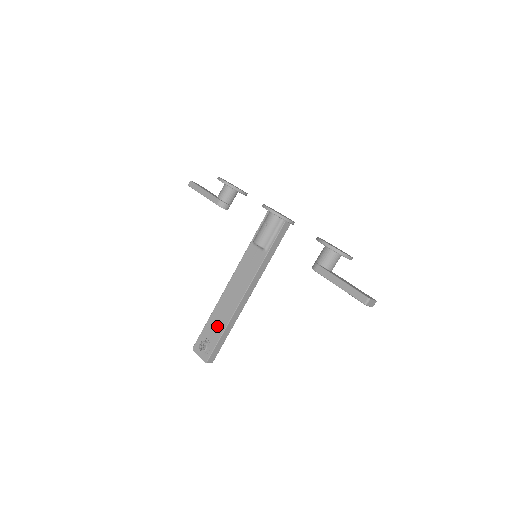
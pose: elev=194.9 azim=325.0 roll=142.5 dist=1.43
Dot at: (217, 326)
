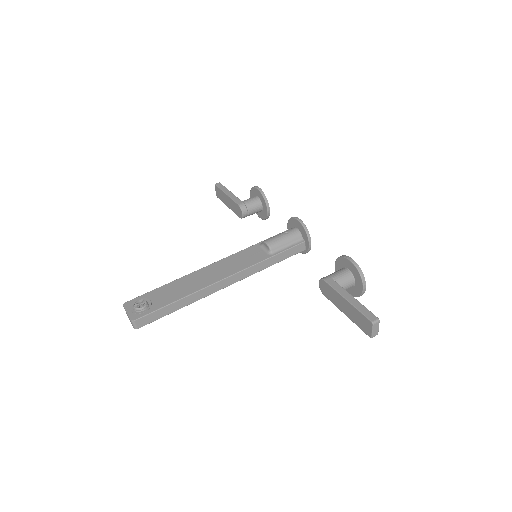
Dot at: (172, 293)
